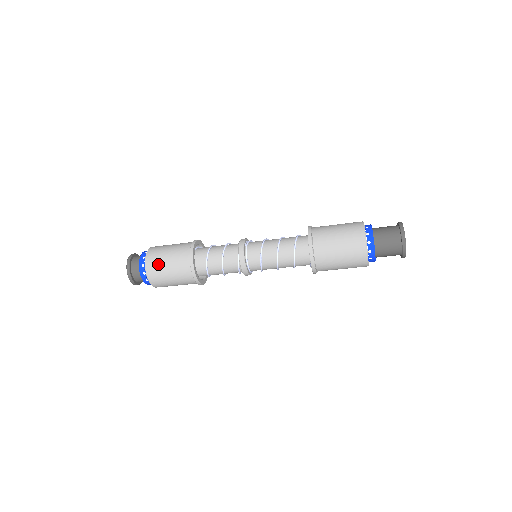
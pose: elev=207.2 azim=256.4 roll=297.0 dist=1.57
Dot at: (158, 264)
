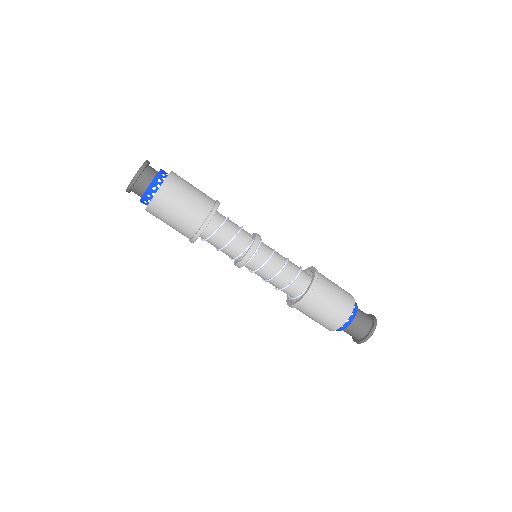
Dot at: (177, 192)
